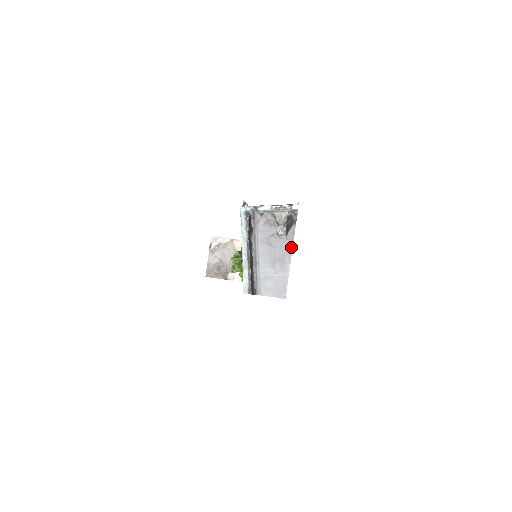
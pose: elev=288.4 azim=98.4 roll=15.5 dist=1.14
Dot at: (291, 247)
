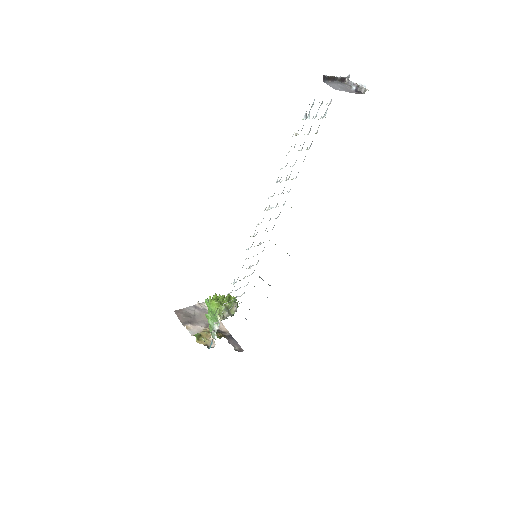
Dot at: occluded
